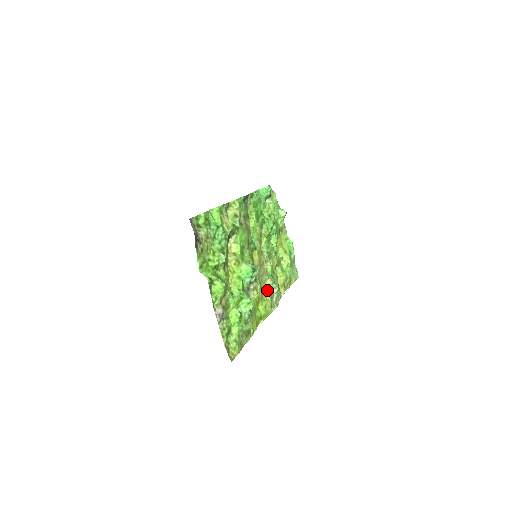
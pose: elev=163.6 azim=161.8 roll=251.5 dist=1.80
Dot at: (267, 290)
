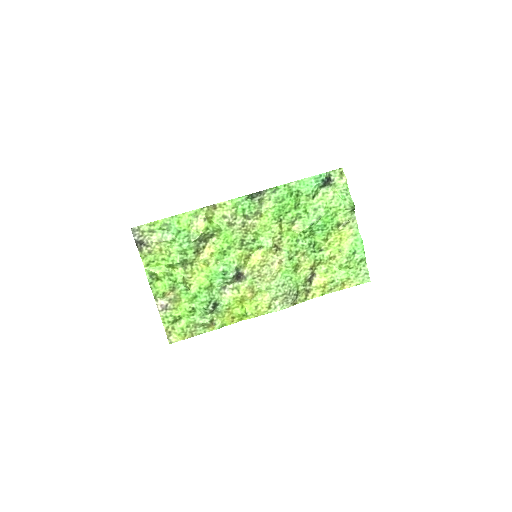
Dot at: (267, 291)
